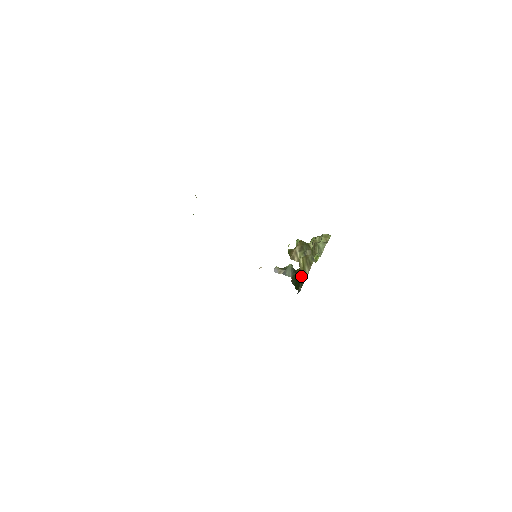
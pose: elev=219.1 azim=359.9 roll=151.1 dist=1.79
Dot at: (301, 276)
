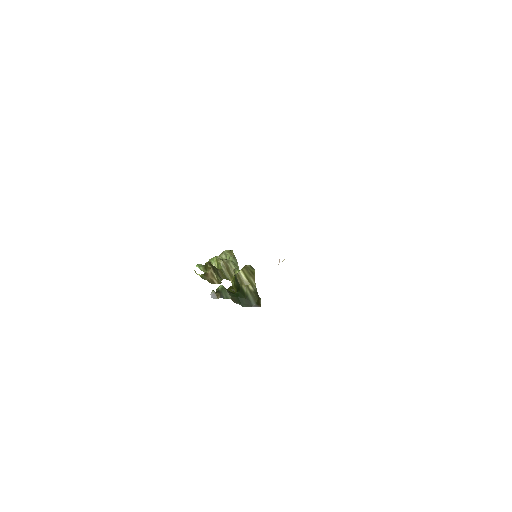
Dot at: (250, 289)
